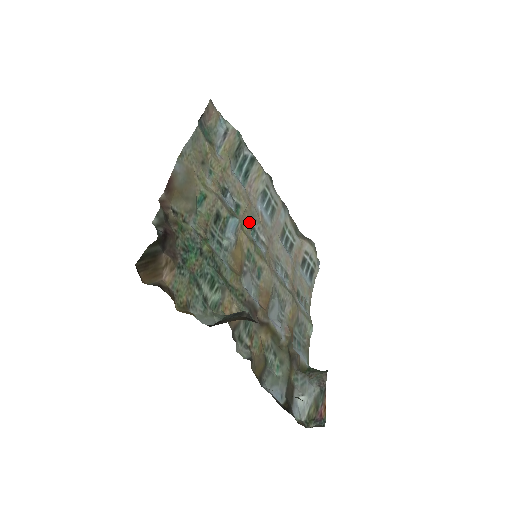
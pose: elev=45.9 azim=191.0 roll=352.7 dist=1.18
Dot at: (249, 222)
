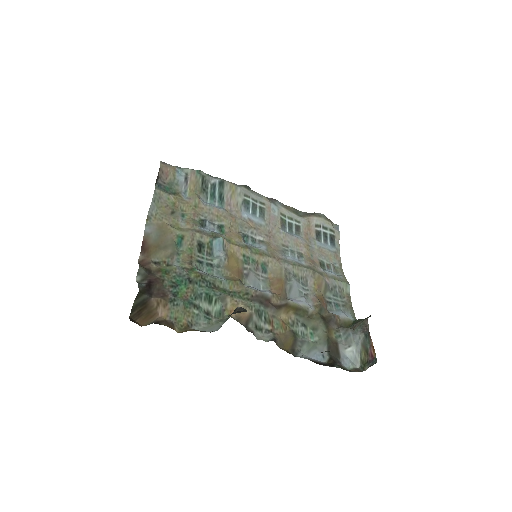
Dot at: (238, 233)
